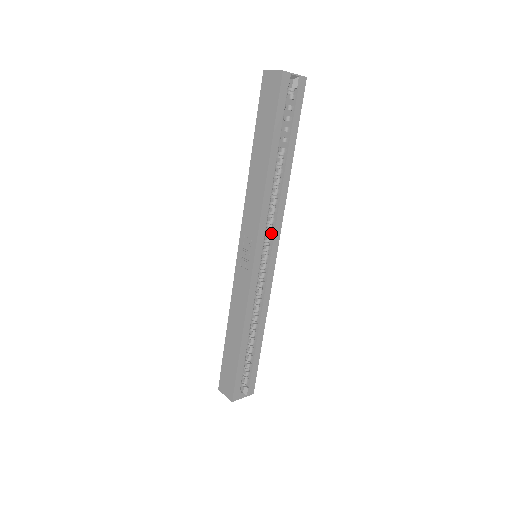
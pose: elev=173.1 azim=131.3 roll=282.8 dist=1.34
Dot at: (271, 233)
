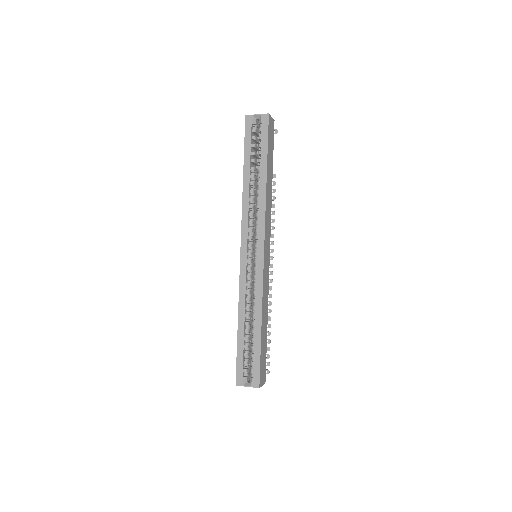
Dot at: (259, 234)
